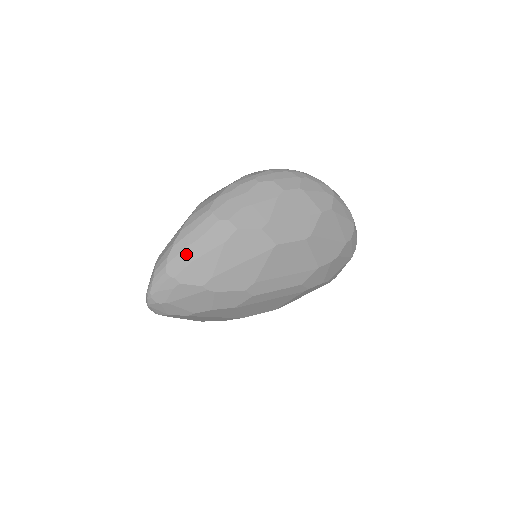
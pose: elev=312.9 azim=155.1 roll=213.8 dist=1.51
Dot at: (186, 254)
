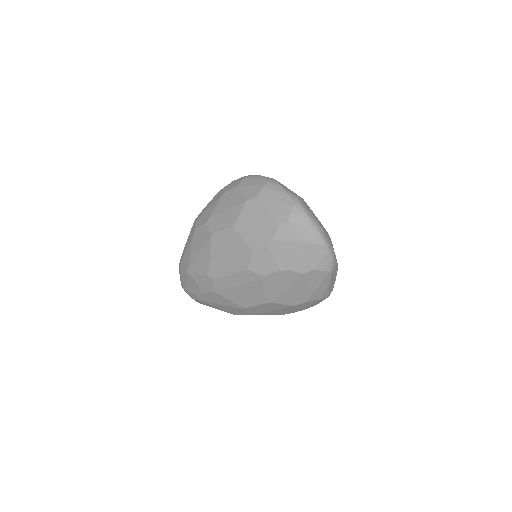
Dot at: occluded
